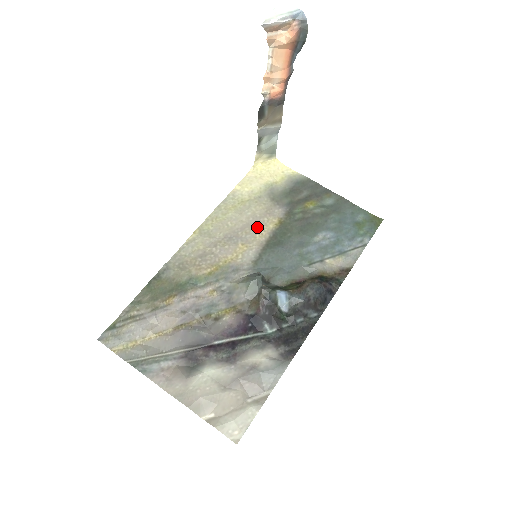
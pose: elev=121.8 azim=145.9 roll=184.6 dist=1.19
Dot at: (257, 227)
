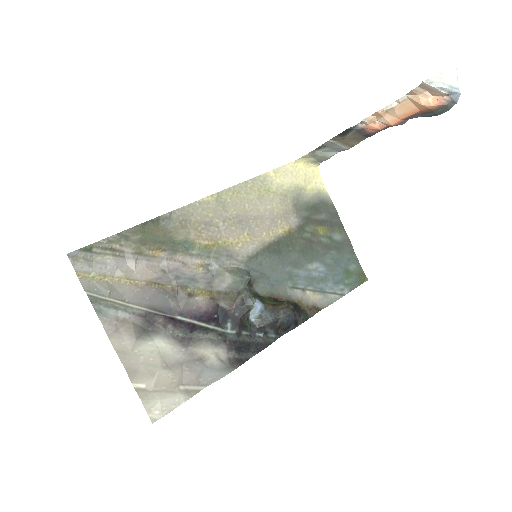
Dot at: (269, 225)
